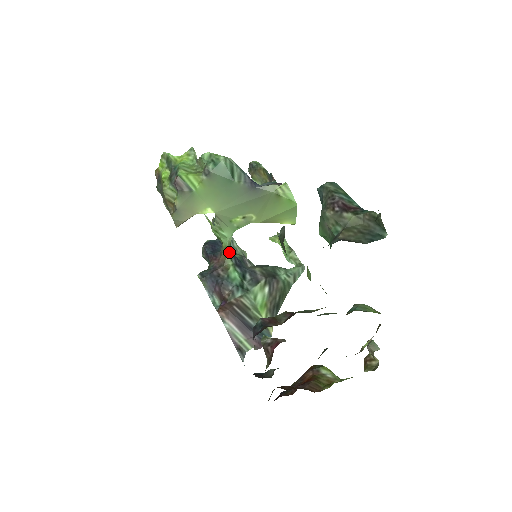
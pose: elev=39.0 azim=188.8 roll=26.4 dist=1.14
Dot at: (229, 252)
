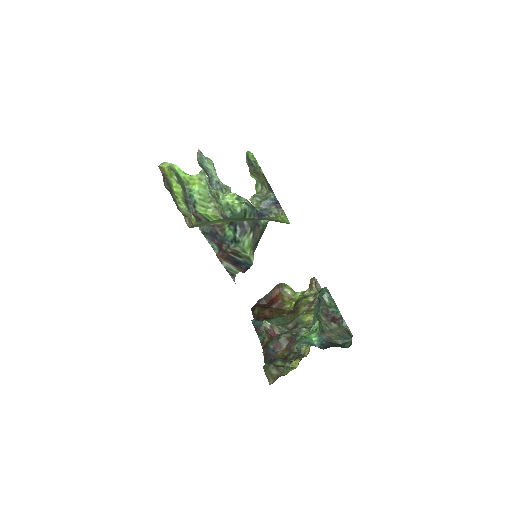
Dot at: occluded
